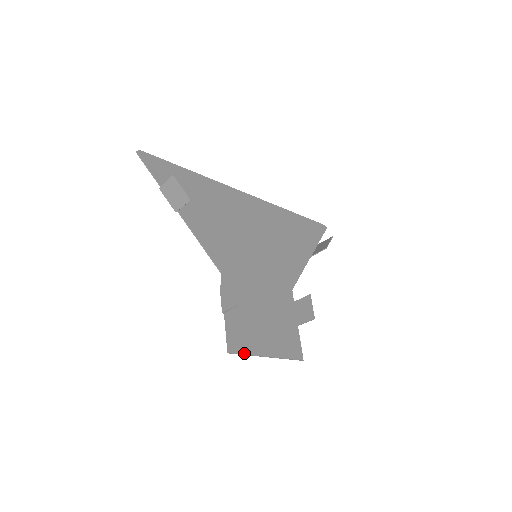
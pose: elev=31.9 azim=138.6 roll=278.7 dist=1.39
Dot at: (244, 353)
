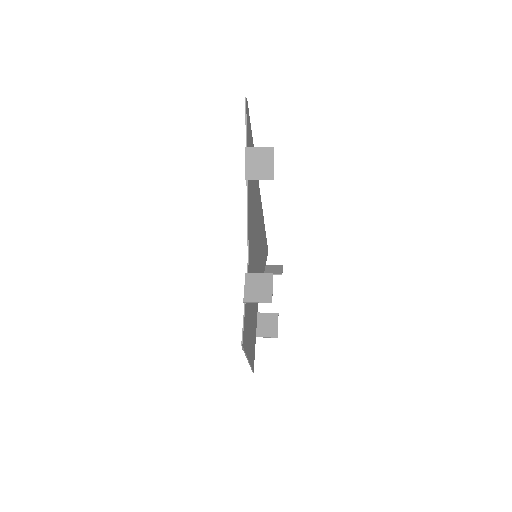
Dot at: (245, 350)
